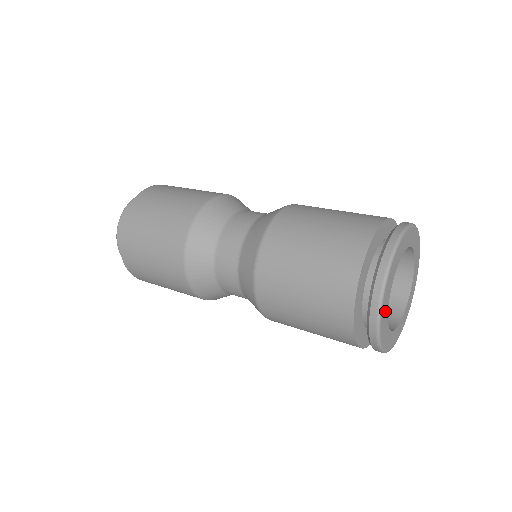
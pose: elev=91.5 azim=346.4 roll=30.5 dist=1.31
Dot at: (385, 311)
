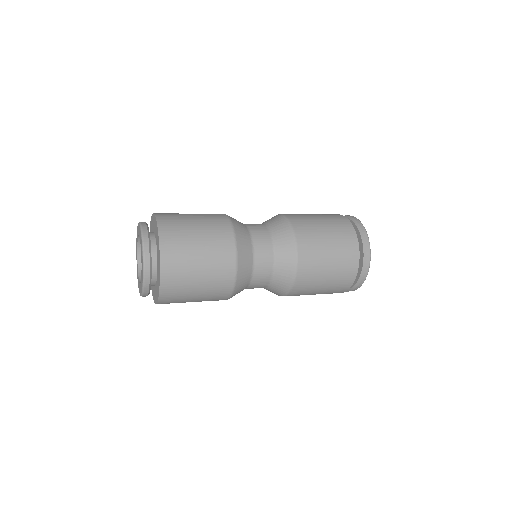
Dot at: occluded
